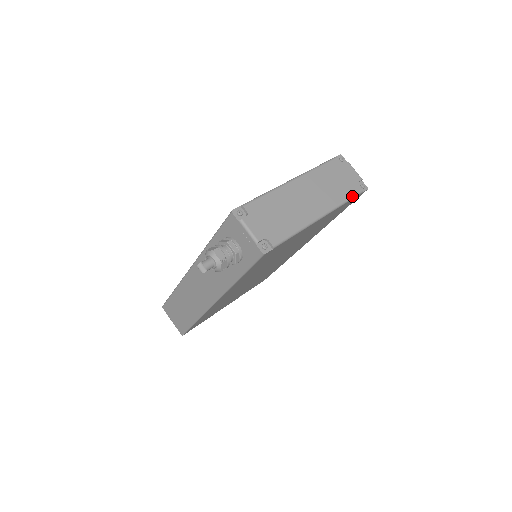
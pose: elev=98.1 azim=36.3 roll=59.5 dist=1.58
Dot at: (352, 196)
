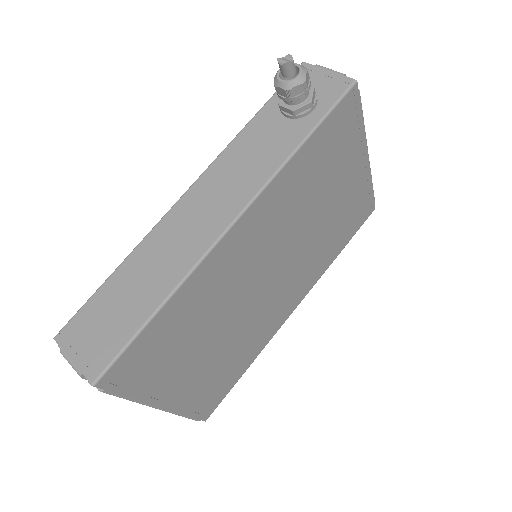
Dot at: (372, 188)
